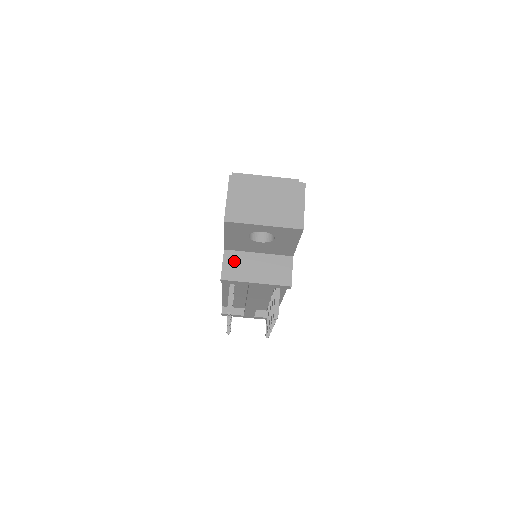
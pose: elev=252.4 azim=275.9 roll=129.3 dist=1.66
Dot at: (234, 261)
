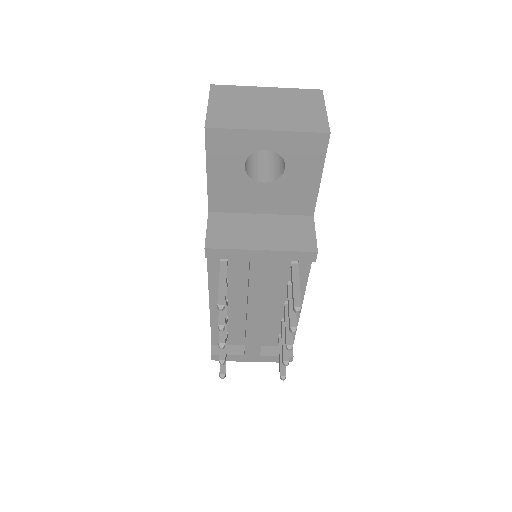
Dot at: (224, 225)
